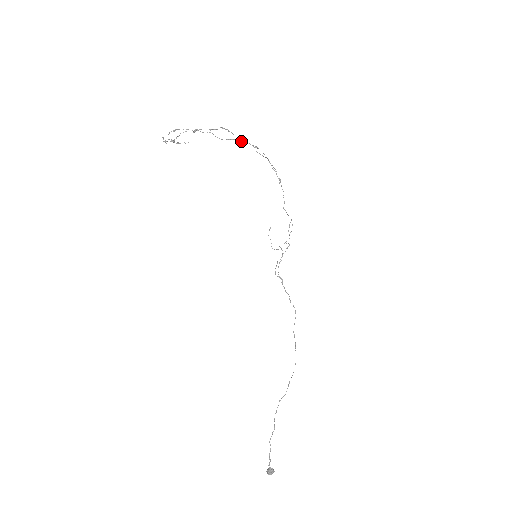
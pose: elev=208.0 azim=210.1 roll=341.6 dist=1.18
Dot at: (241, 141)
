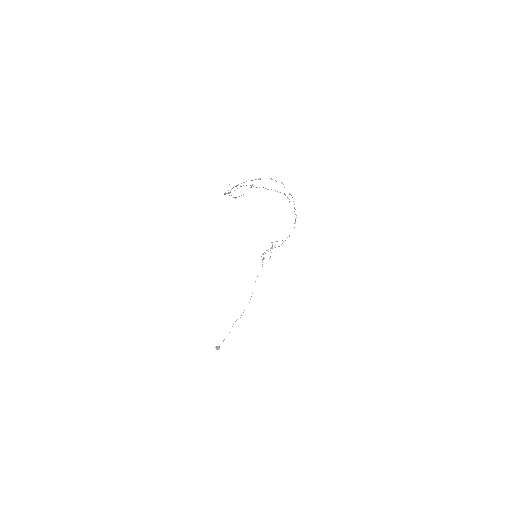
Dot at: occluded
